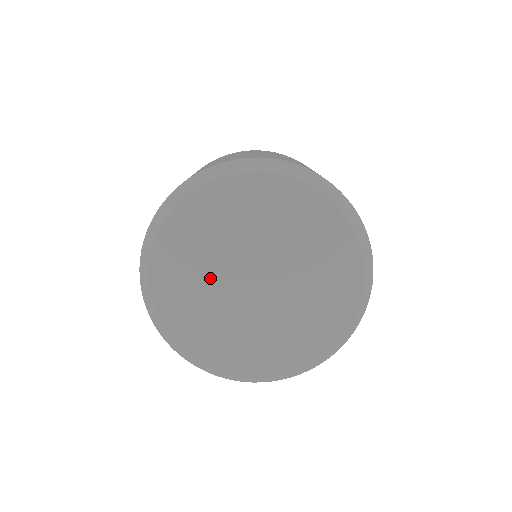
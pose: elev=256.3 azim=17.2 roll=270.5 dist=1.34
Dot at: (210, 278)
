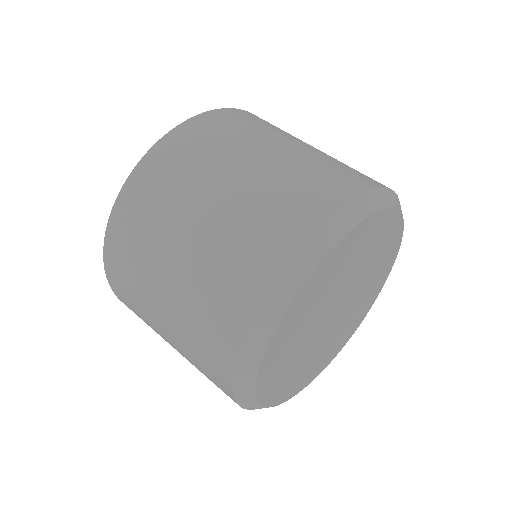
Dot at: (304, 344)
